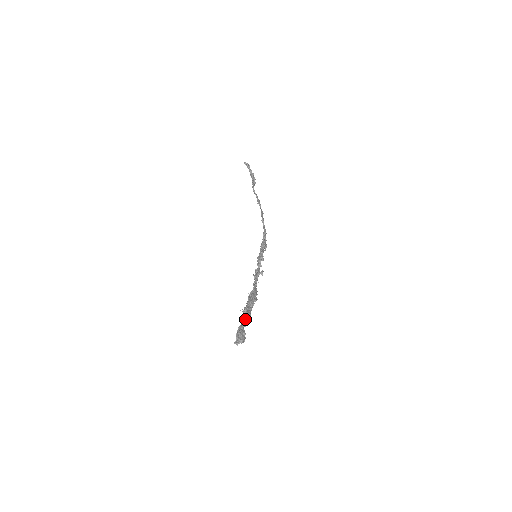
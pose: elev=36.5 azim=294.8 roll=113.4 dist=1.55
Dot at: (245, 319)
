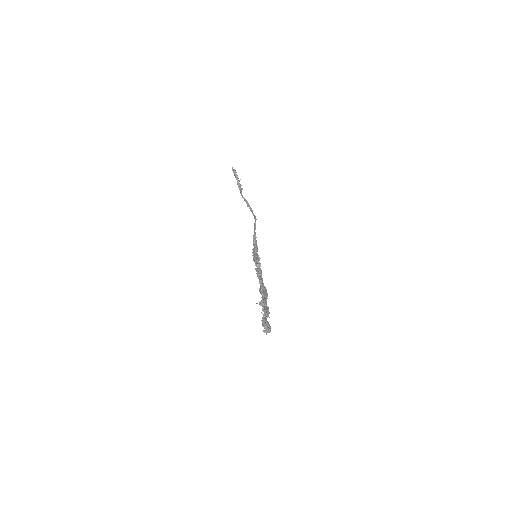
Dot at: (267, 311)
